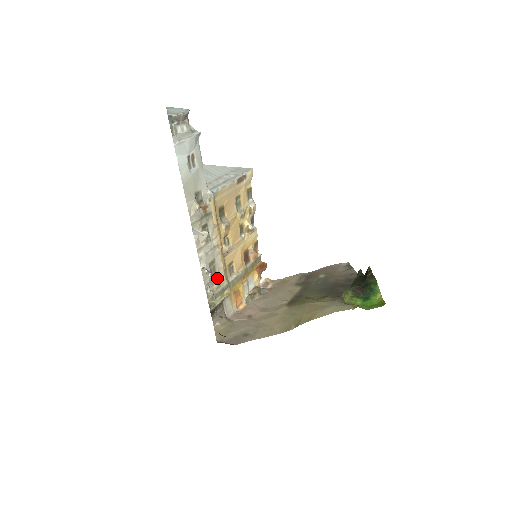
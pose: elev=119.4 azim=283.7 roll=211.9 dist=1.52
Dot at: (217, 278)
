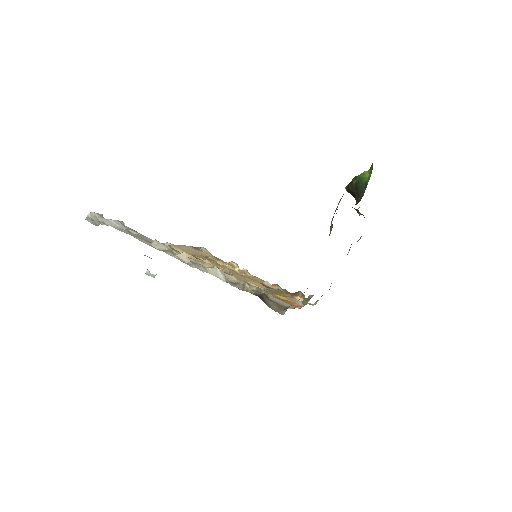
Dot at: (238, 284)
